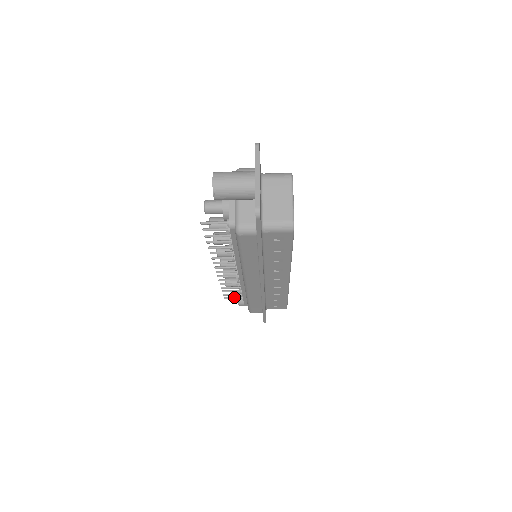
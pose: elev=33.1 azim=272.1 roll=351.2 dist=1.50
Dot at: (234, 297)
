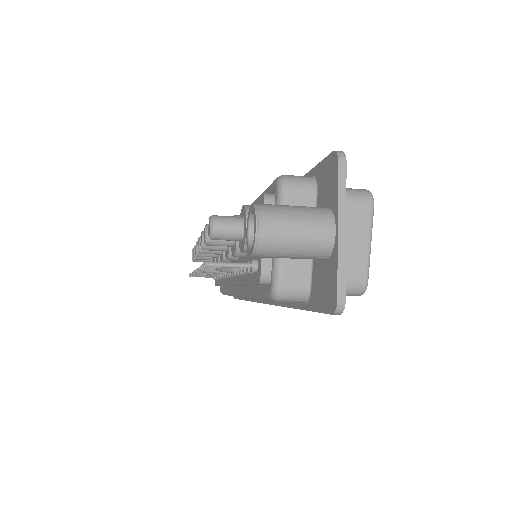
Dot at: occluded
